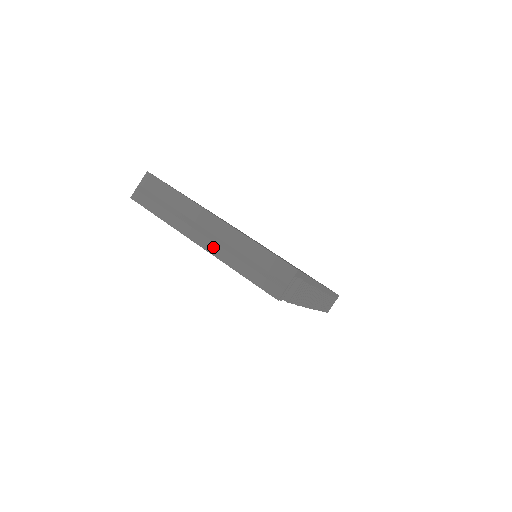
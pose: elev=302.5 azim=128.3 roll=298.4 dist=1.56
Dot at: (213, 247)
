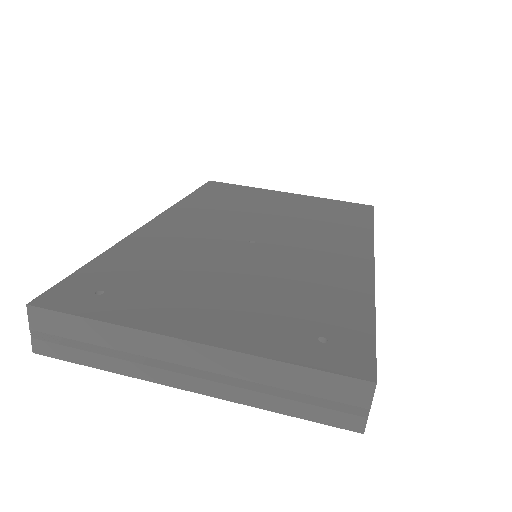
Dot at: (211, 388)
